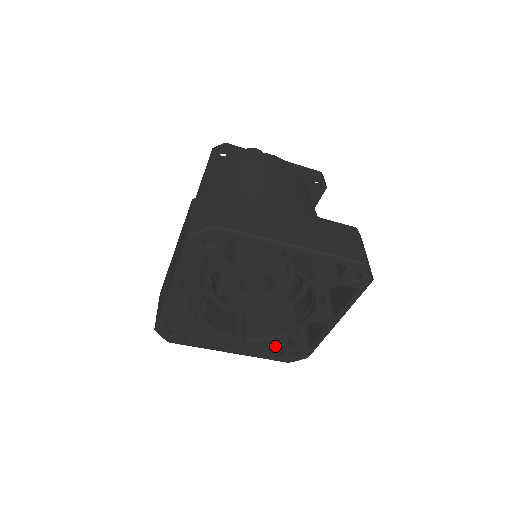
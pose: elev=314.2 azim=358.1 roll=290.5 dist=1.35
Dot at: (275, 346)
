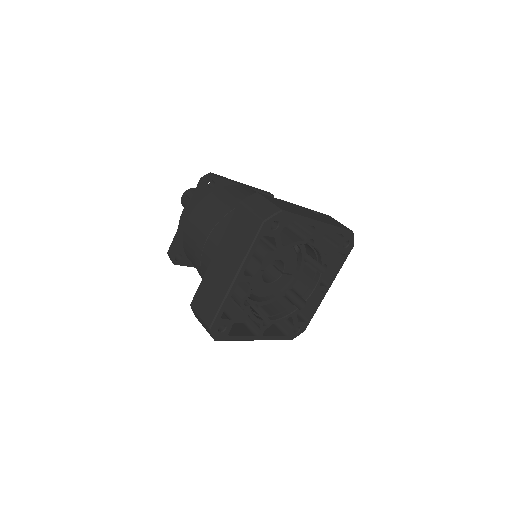
Dot at: (279, 330)
